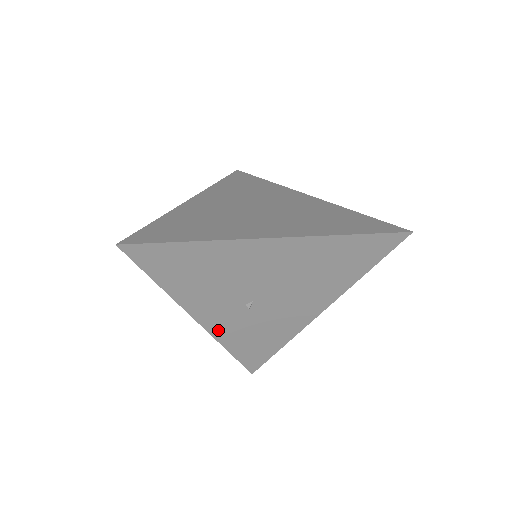
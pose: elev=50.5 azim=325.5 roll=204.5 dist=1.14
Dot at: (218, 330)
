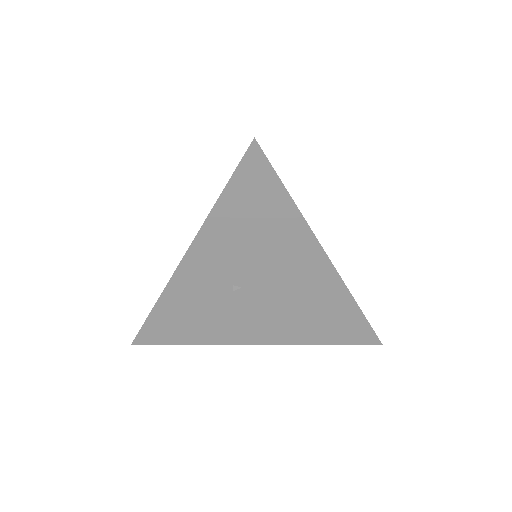
Dot at: (181, 282)
